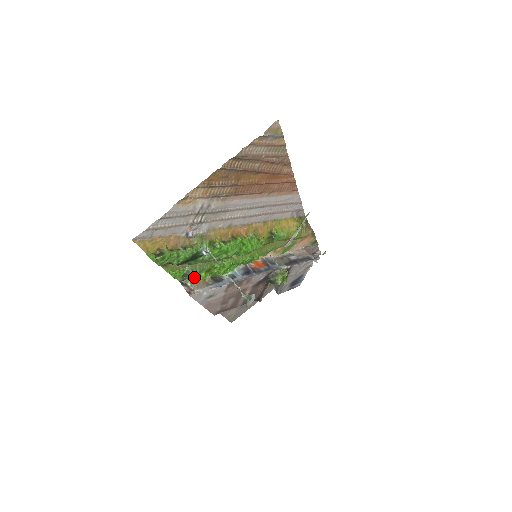
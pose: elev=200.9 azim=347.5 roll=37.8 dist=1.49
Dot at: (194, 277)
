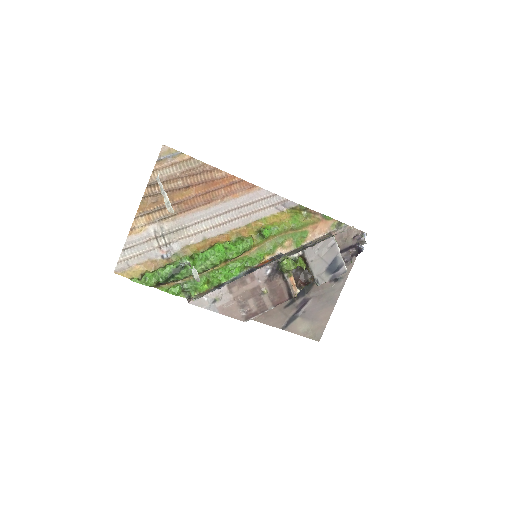
Dot at: (198, 291)
